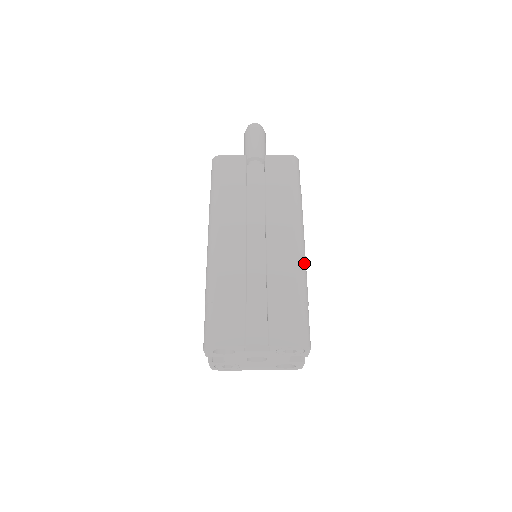
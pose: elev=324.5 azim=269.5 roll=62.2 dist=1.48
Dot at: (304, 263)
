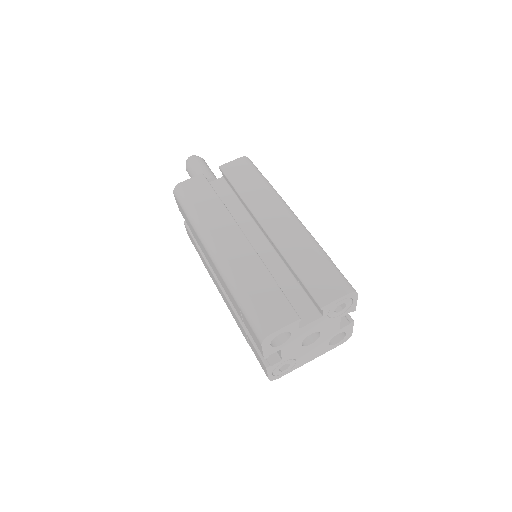
Dot at: (307, 230)
